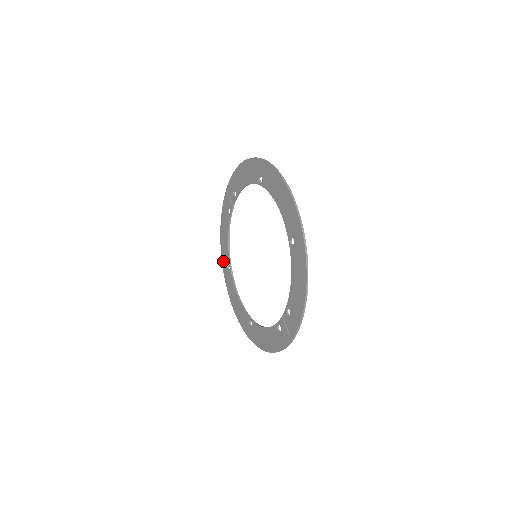
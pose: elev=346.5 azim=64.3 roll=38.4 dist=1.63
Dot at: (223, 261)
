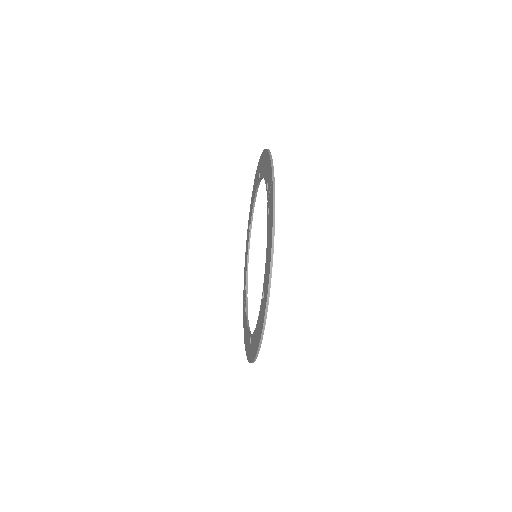
Dot at: (248, 355)
